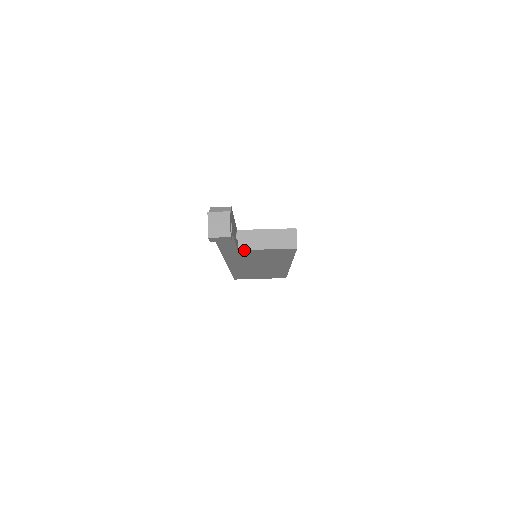
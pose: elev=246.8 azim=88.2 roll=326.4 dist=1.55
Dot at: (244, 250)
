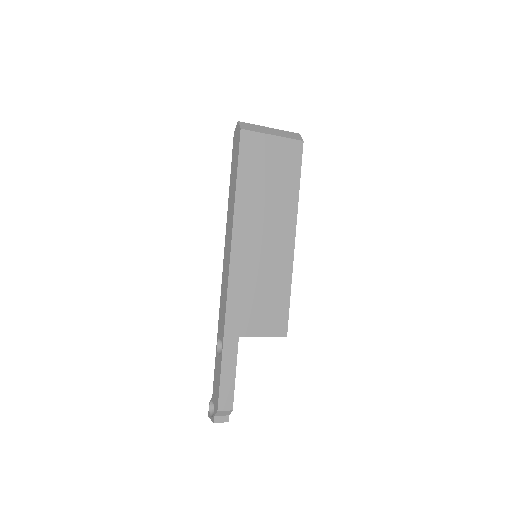
Dot at: occluded
